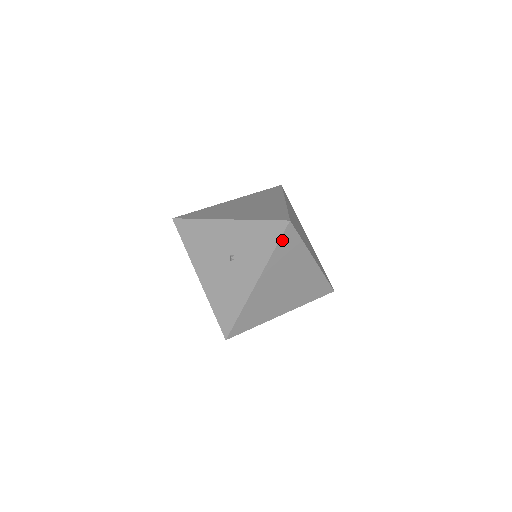
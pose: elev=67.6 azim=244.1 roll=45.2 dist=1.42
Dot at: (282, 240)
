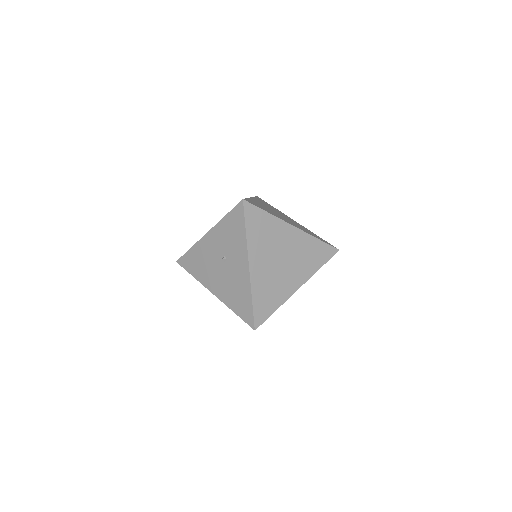
Dot at: (247, 219)
